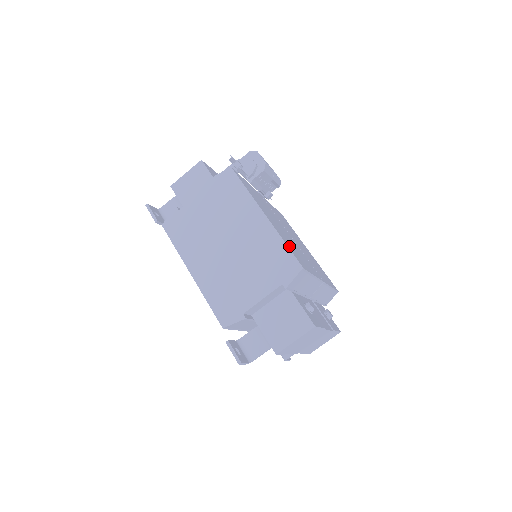
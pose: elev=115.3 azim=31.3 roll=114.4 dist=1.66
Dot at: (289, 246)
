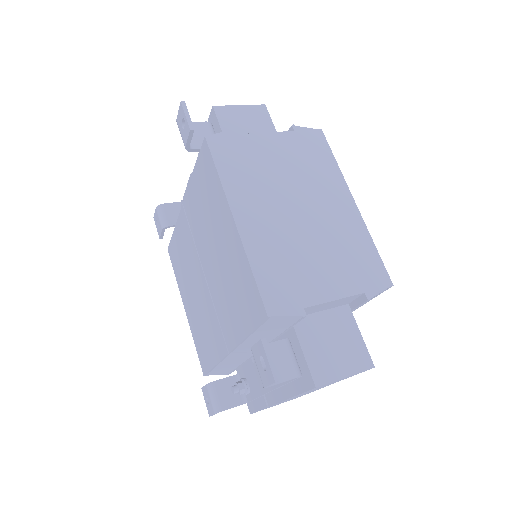
Dot at: occluded
